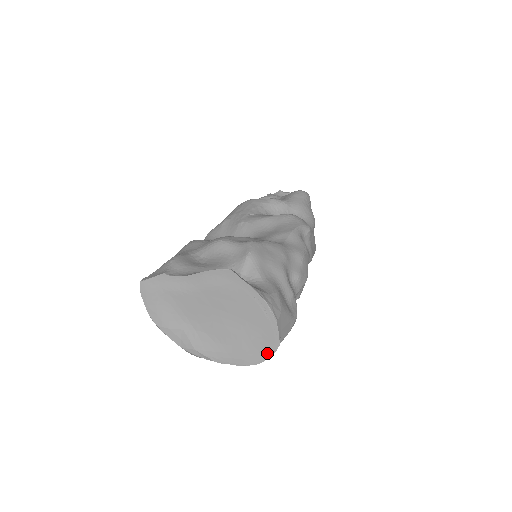
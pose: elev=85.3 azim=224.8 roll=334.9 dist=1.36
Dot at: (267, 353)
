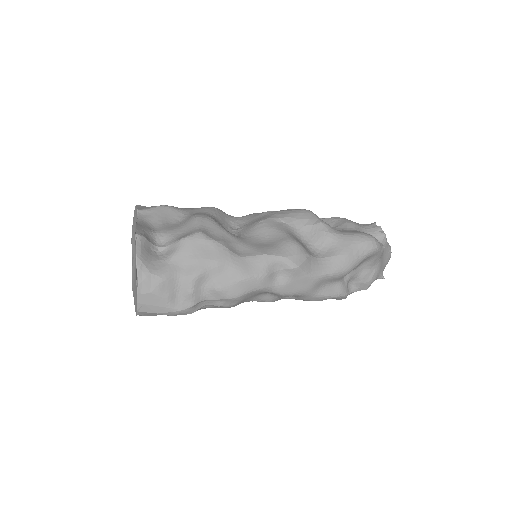
Dot at: occluded
